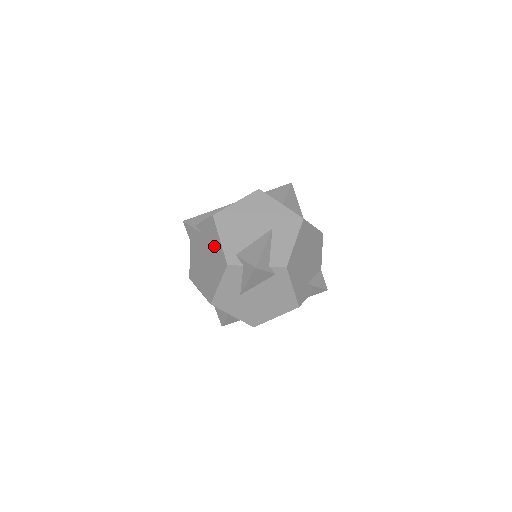
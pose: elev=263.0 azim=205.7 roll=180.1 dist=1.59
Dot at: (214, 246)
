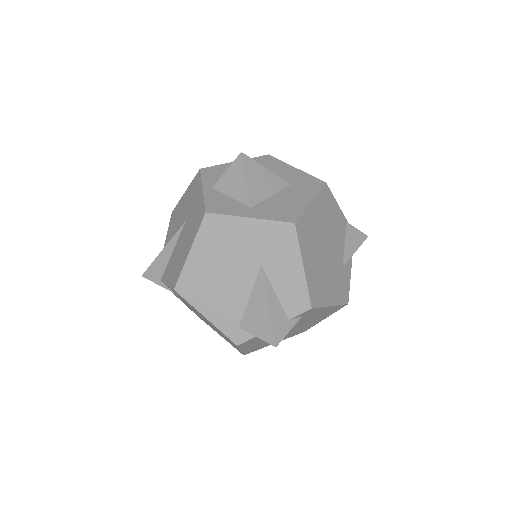
Dot at: occluded
